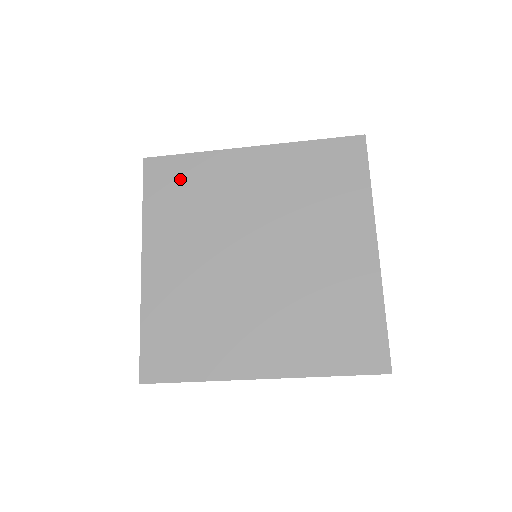
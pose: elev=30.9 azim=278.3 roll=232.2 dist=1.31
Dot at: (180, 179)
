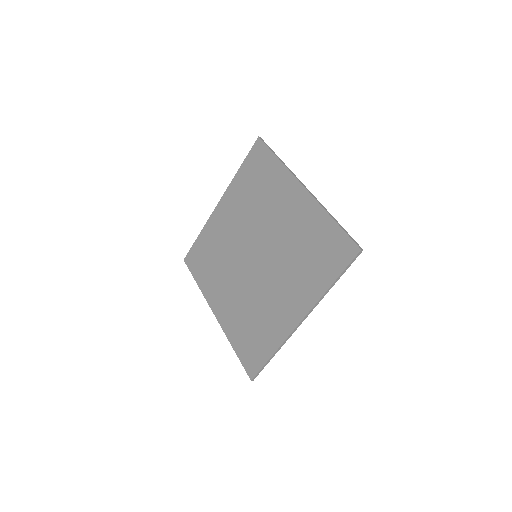
Dot at: (202, 253)
